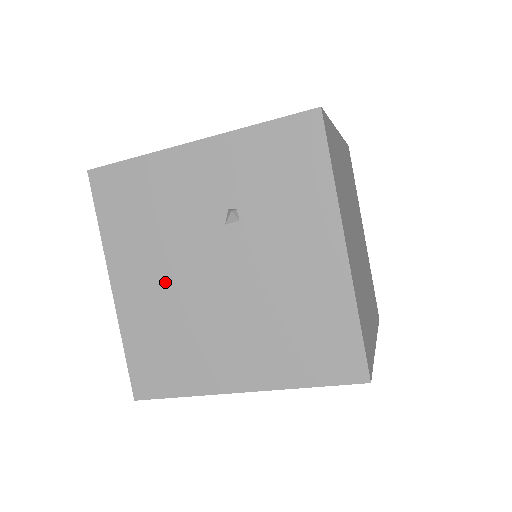
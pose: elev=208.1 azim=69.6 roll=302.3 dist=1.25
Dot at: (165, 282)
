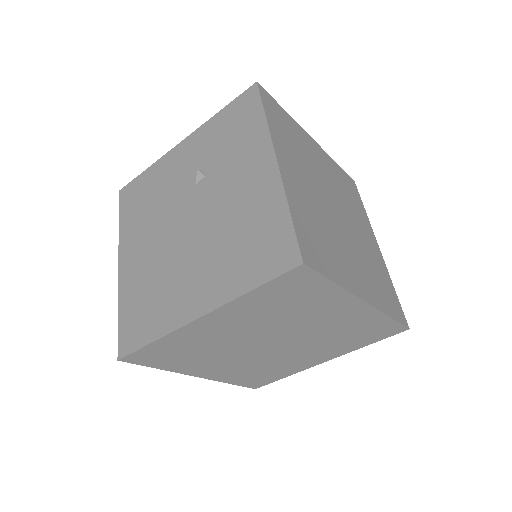
Dot at: (153, 245)
